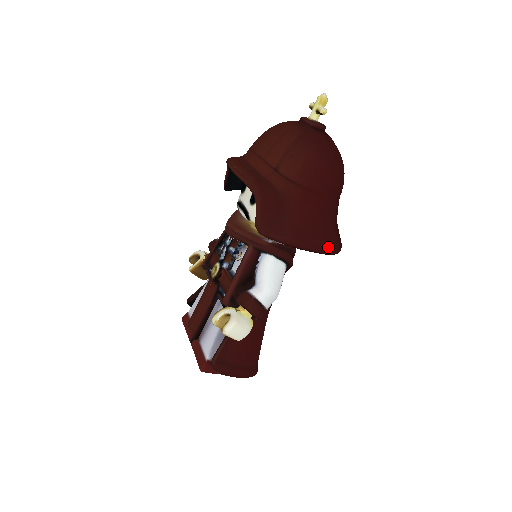
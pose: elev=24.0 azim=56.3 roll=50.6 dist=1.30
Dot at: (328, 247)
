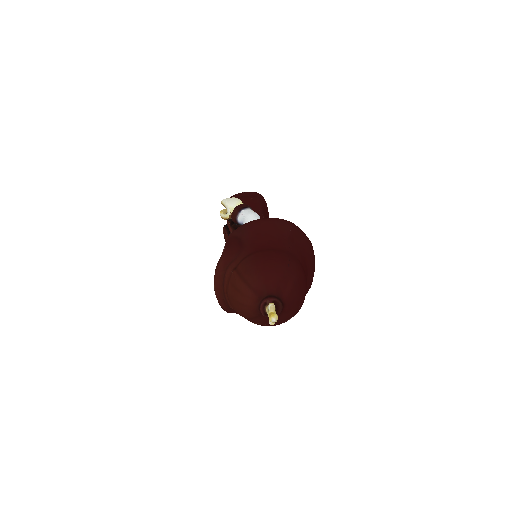
Dot at: occluded
